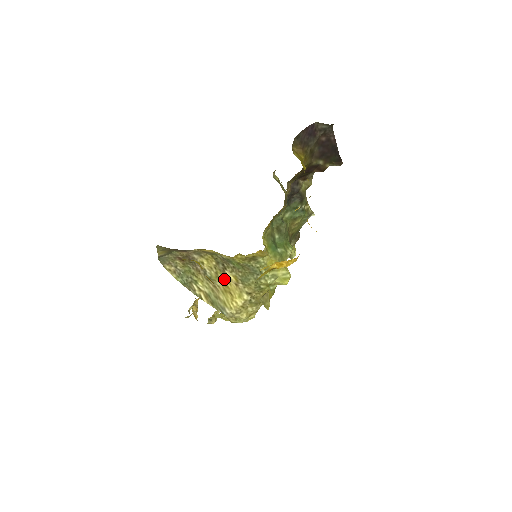
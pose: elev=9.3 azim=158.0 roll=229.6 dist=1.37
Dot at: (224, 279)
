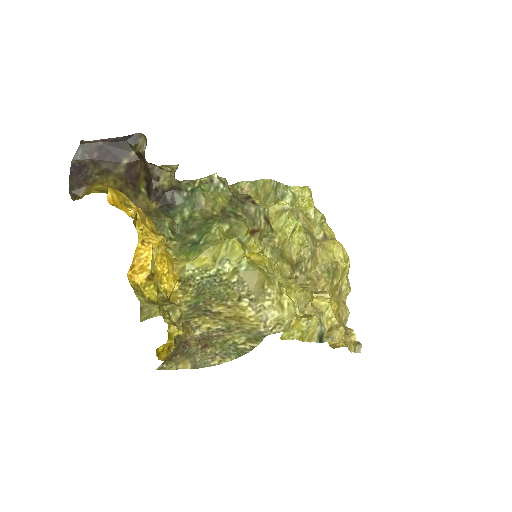
Dot at: (226, 316)
